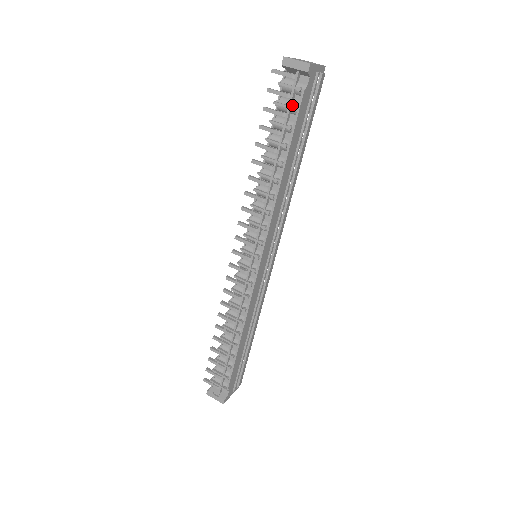
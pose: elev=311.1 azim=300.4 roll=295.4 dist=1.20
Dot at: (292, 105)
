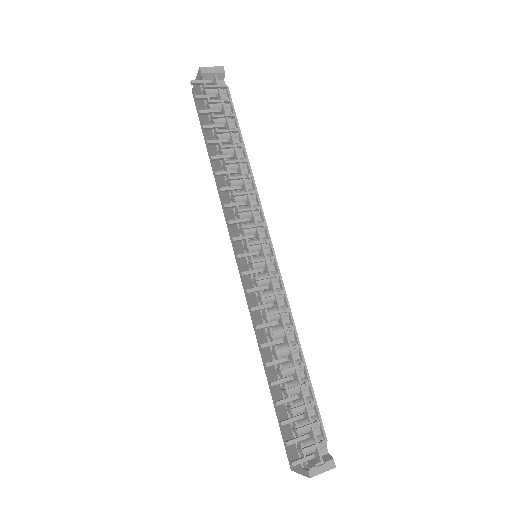
Dot at: (223, 101)
